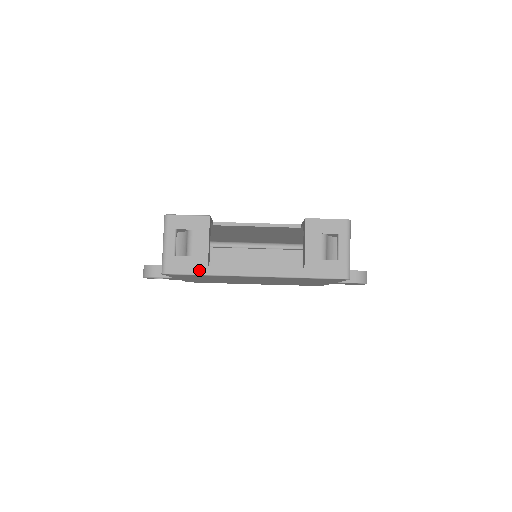
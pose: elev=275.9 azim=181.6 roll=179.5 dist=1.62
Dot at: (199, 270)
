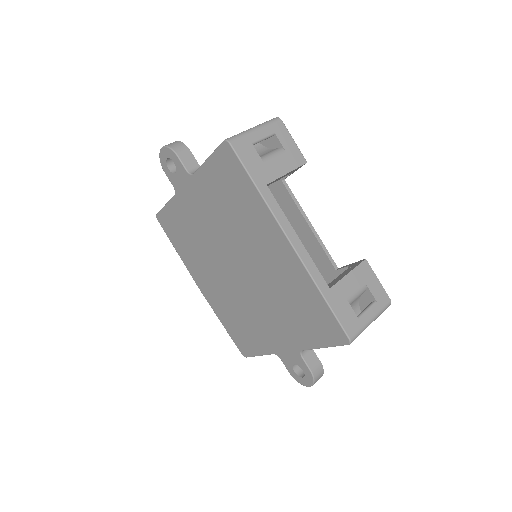
Dot at: (257, 177)
